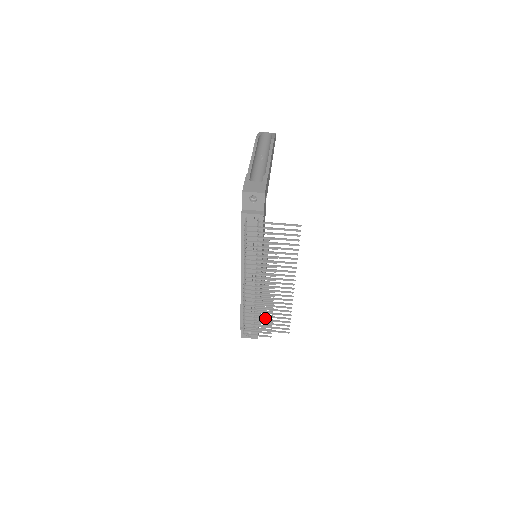
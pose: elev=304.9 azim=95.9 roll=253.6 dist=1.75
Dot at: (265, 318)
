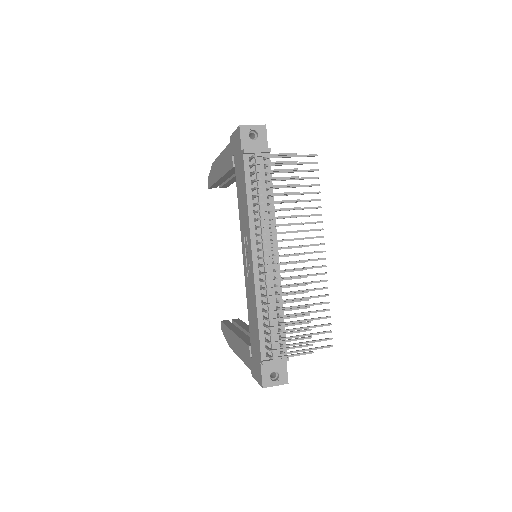
Dot at: (299, 315)
